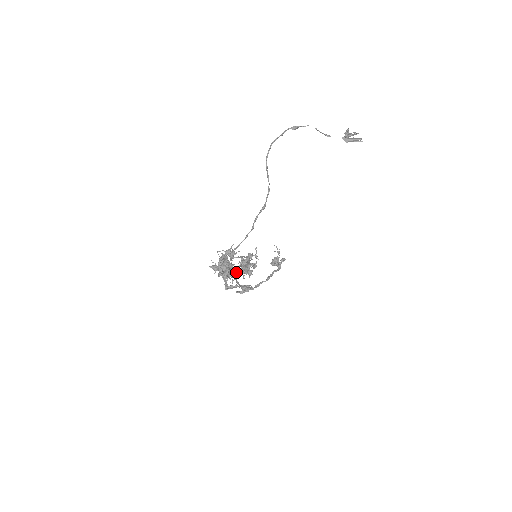
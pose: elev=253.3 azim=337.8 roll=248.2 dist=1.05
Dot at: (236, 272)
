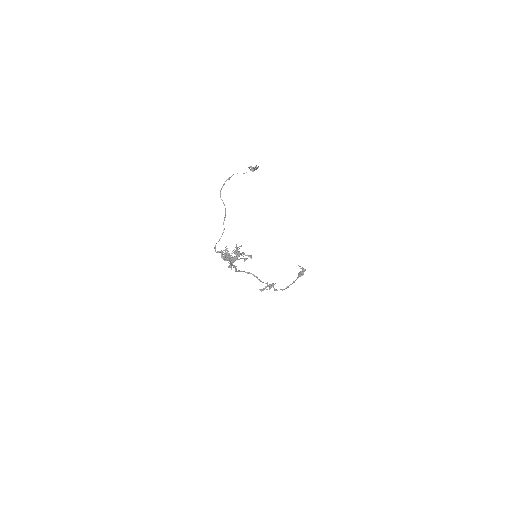
Dot at: (235, 259)
